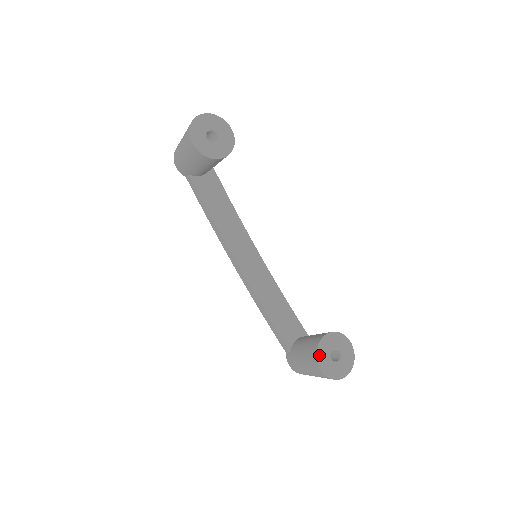
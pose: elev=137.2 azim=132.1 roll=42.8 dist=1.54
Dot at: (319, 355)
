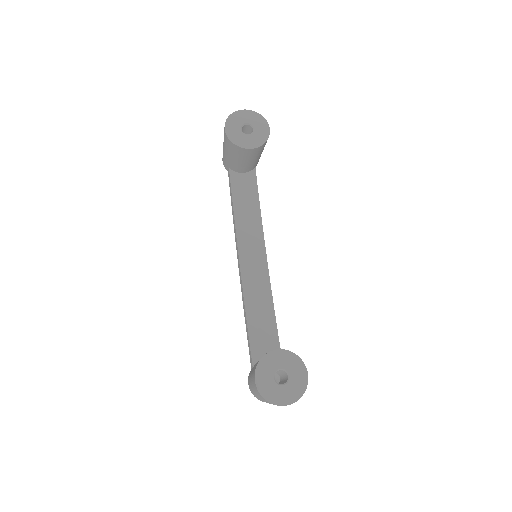
Dot at: (261, 365)
